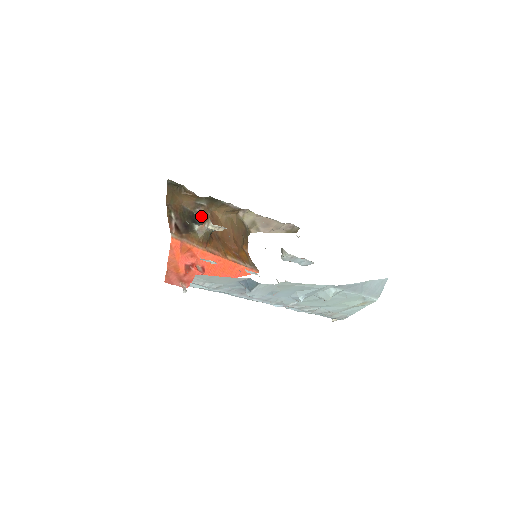
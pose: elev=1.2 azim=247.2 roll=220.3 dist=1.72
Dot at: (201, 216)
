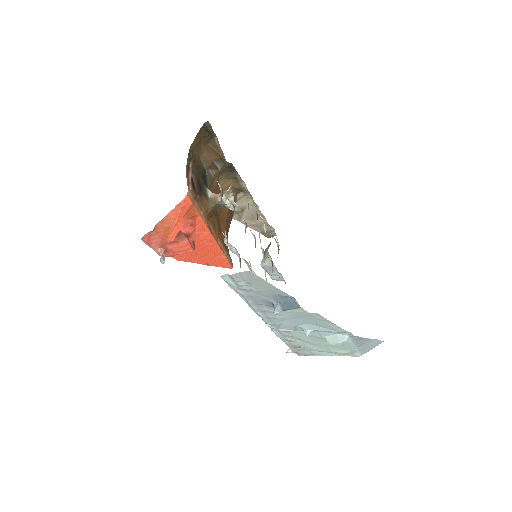
Dot at: (210, 180)
